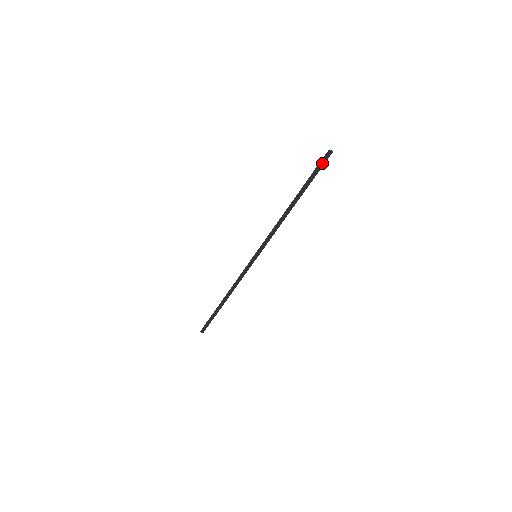
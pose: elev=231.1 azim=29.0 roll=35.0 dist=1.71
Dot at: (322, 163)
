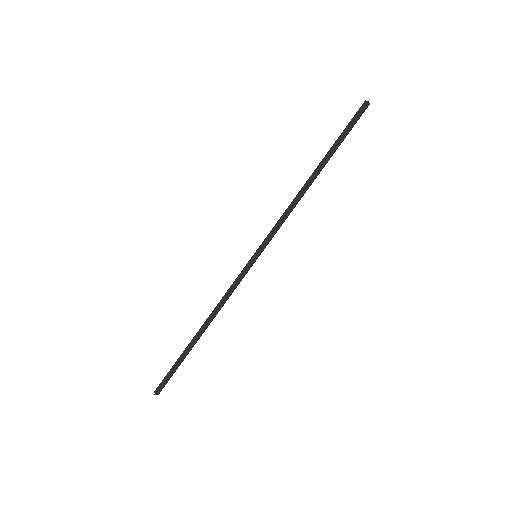
Dot at: (357, 117)
